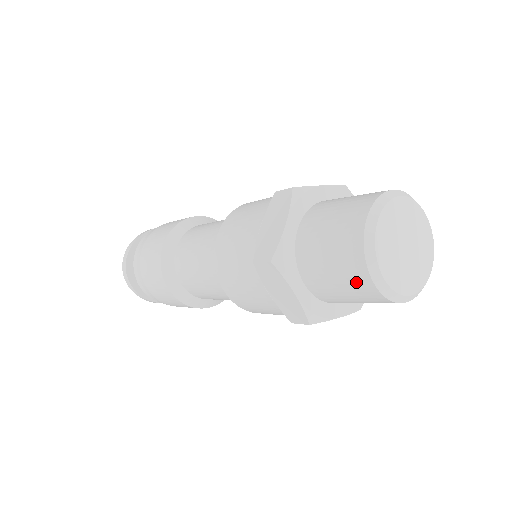
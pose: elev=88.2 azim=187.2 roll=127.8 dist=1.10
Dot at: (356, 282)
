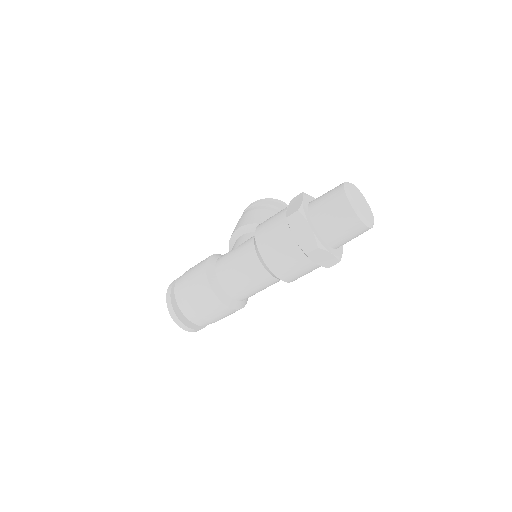
Dot at: (358, 230)
